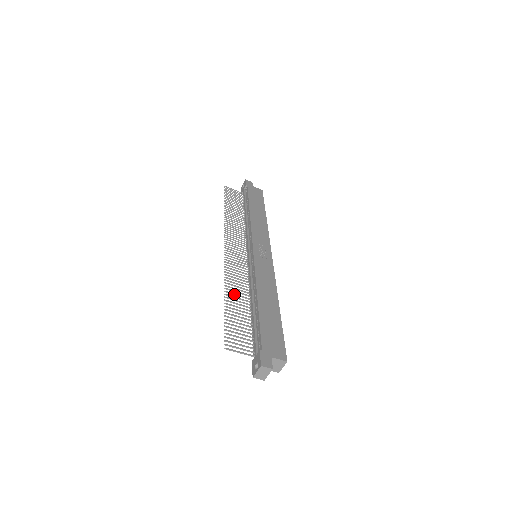
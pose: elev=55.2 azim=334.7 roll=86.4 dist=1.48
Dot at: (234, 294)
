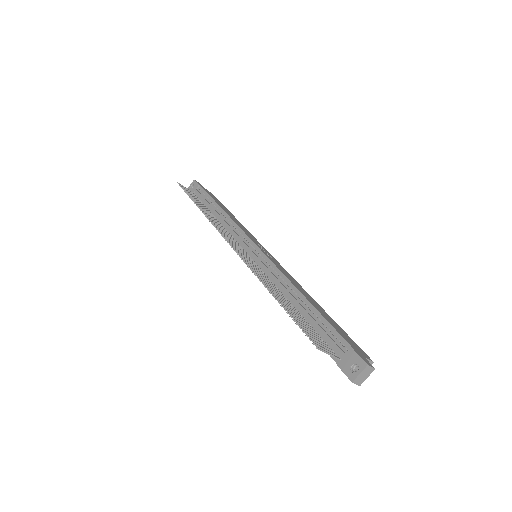
Dot at: (273, 291)
